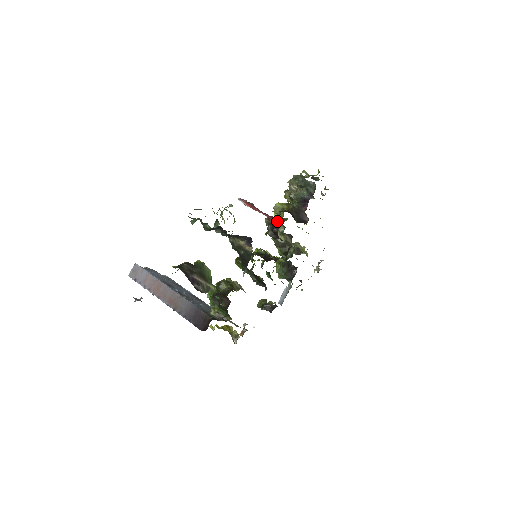
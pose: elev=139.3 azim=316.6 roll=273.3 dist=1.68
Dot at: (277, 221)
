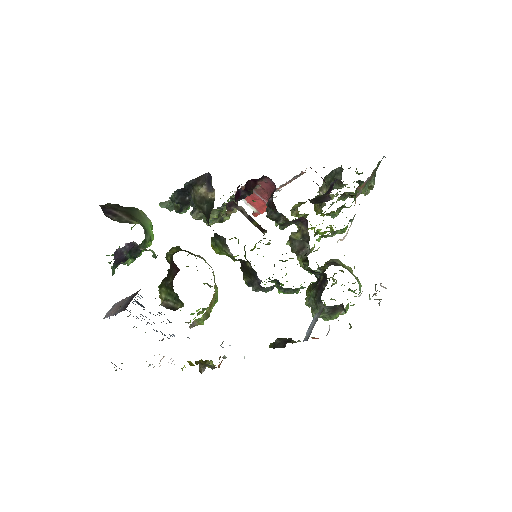
Dot at: (273, 190)
